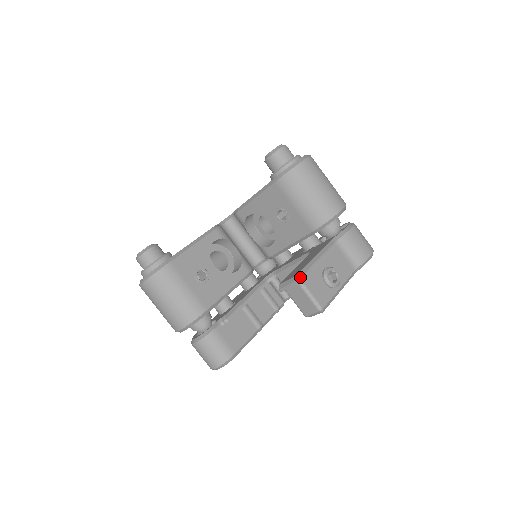
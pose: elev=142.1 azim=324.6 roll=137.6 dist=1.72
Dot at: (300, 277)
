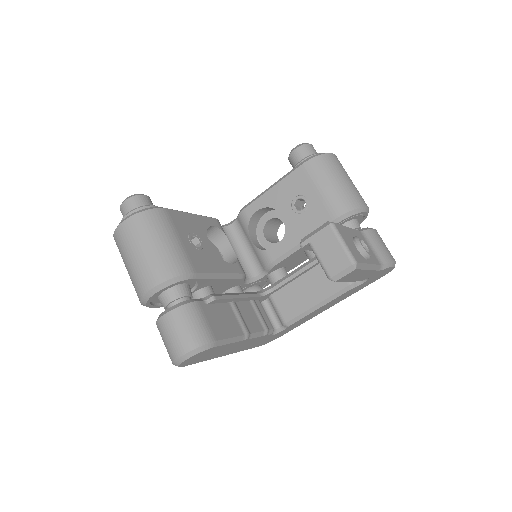
Dot at: (333, 222)
